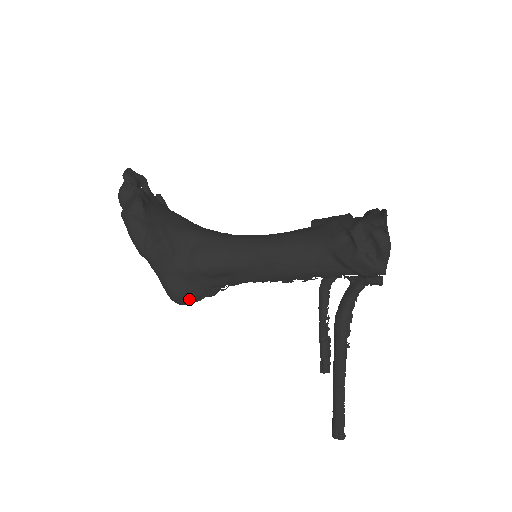
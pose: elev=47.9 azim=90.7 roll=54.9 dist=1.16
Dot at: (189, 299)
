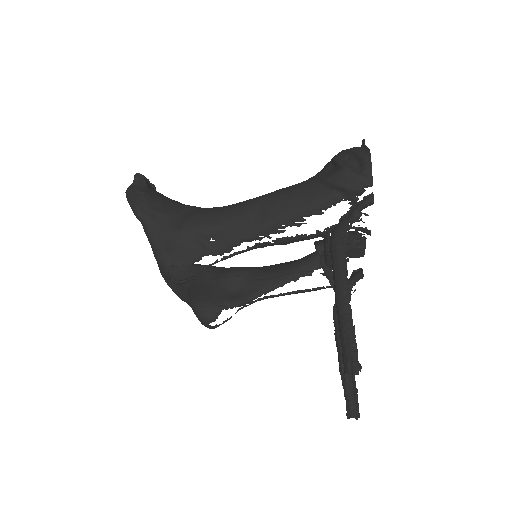
Dot at: (180, 263)
